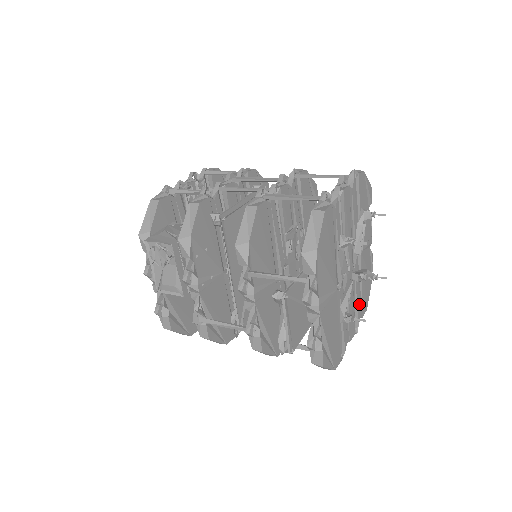
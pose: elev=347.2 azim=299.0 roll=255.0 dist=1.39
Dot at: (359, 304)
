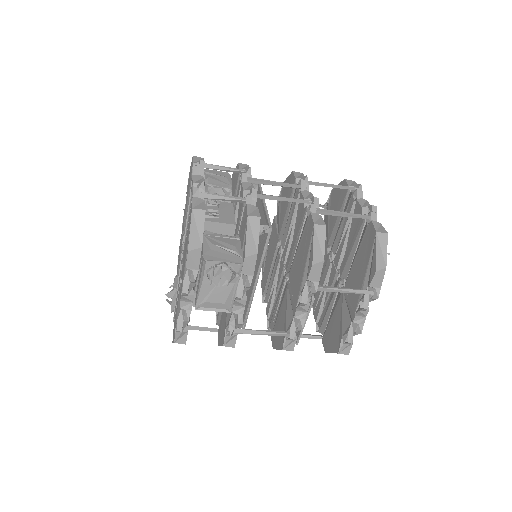
Dot at: occluded
